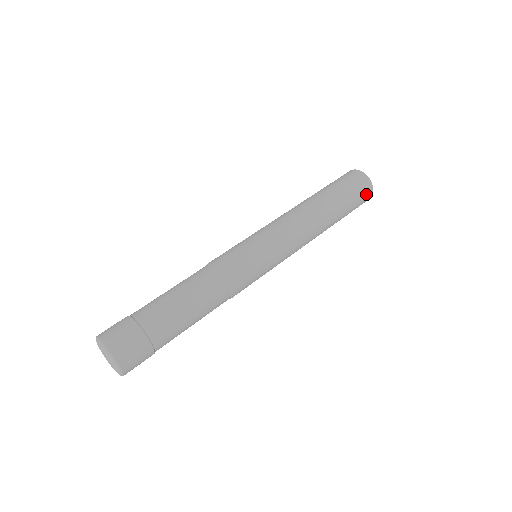
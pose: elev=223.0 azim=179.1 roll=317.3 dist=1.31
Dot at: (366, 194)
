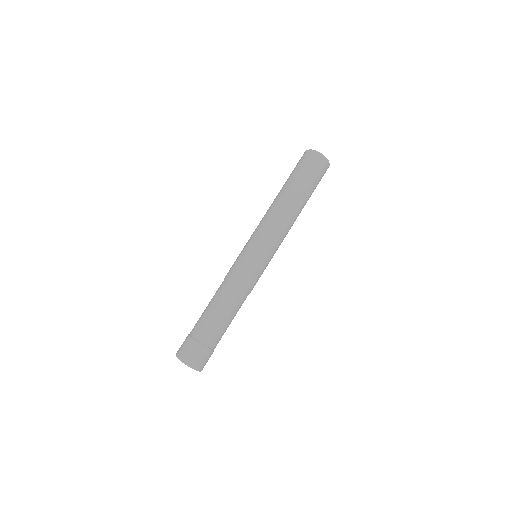
Dot at: (314, 160)
